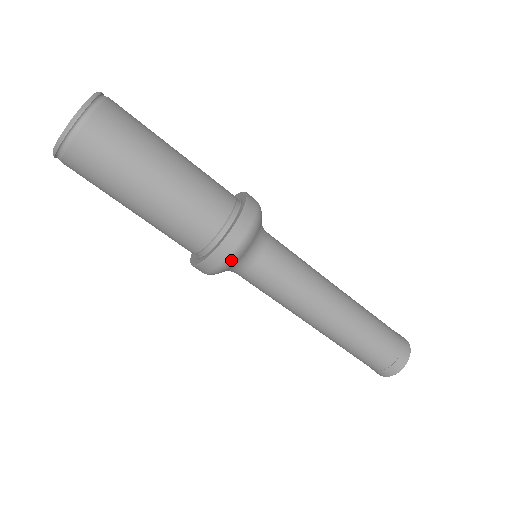
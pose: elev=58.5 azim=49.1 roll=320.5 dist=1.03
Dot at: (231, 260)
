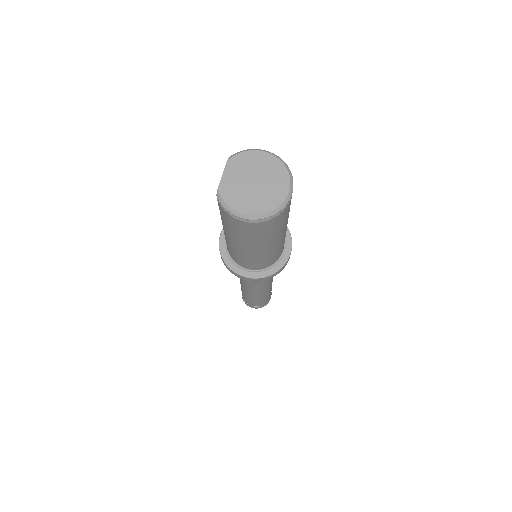
Dot at: occluded
